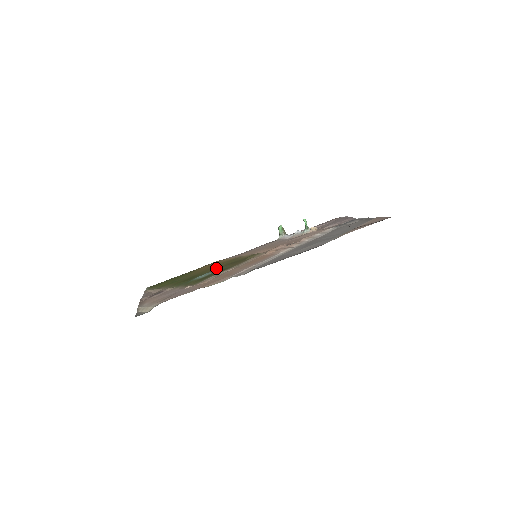
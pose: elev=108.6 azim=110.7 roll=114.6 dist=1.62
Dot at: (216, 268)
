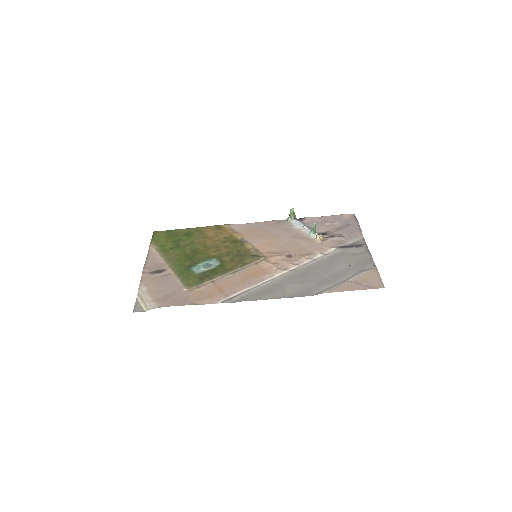
Dot at: (217, 253)
